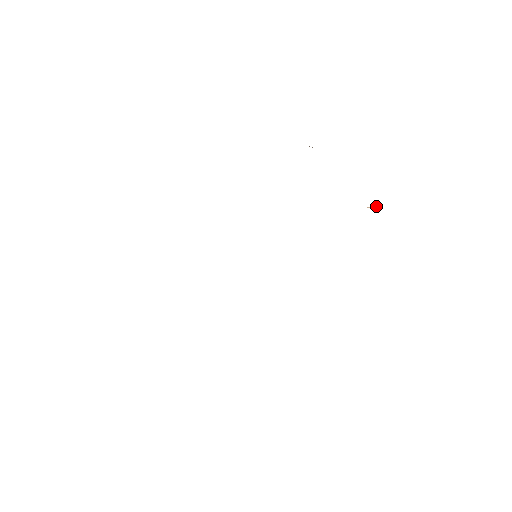
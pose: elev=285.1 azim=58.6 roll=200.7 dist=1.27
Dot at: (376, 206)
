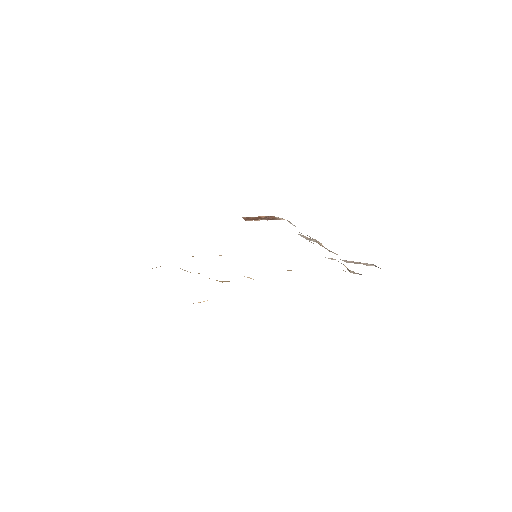
Dot at: occluded
